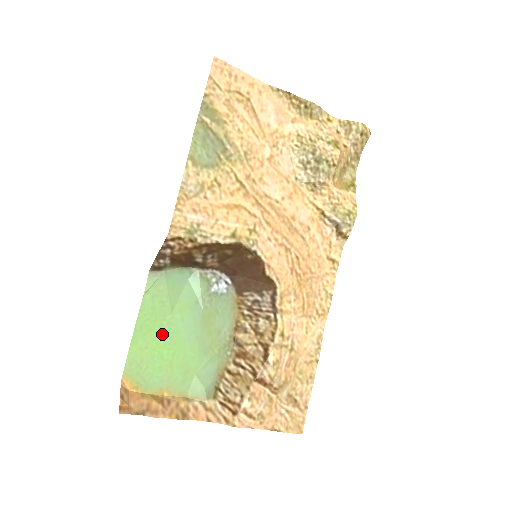
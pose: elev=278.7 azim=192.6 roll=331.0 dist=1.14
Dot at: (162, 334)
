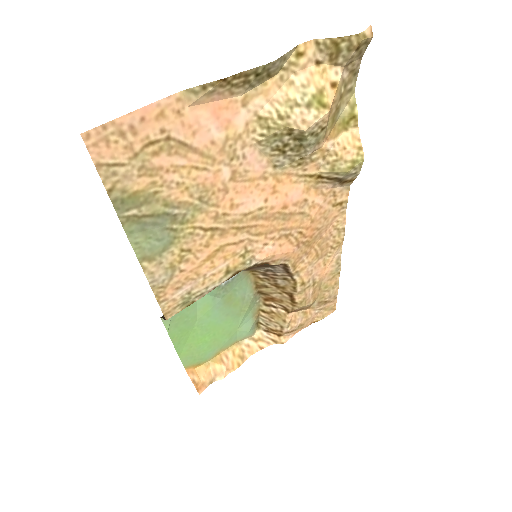
Dot at: (198, 334)
